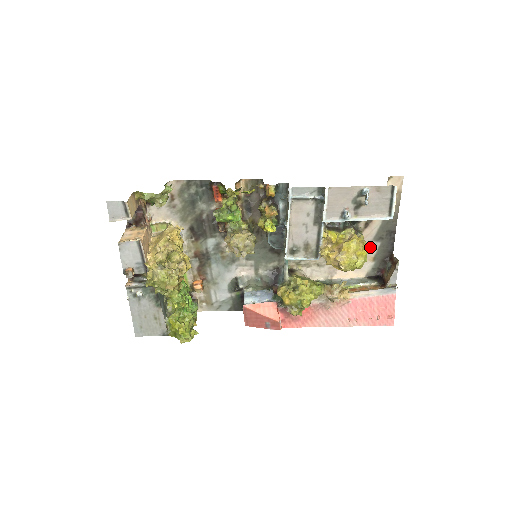
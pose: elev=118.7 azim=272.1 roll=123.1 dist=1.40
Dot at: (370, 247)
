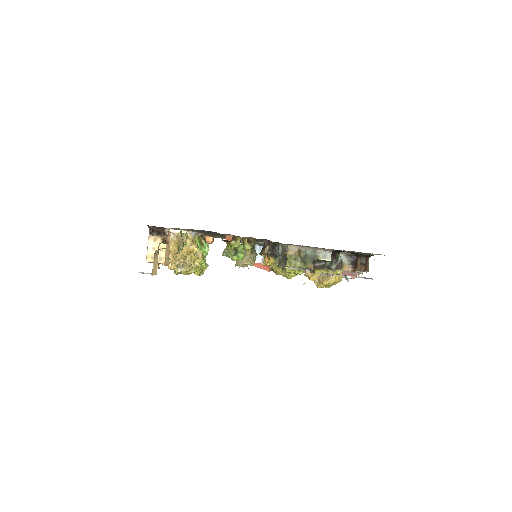
Dot at: occluded
